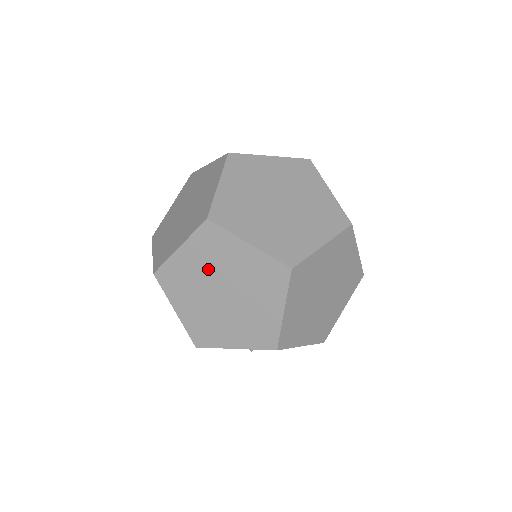
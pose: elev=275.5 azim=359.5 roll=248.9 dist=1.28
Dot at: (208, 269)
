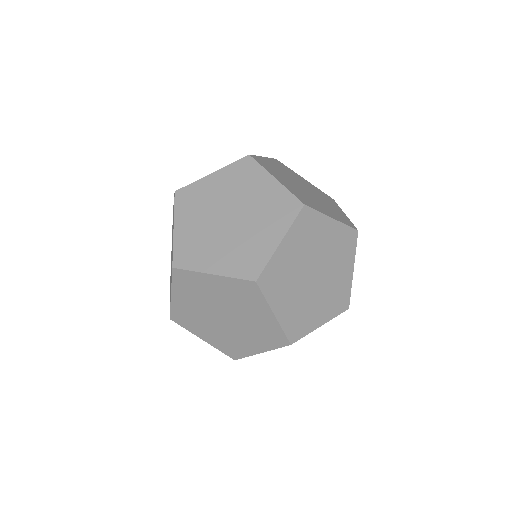
Dot at: (304, 255)
